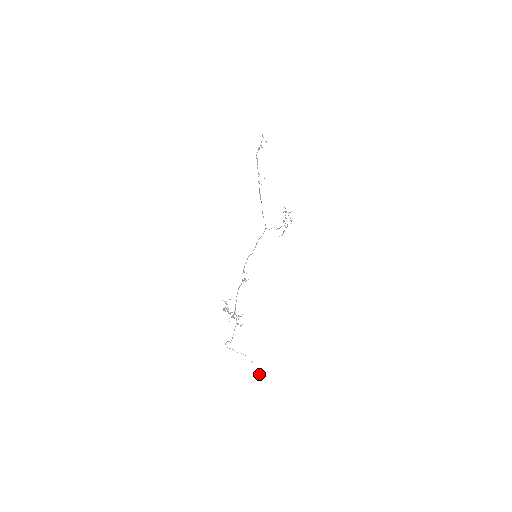
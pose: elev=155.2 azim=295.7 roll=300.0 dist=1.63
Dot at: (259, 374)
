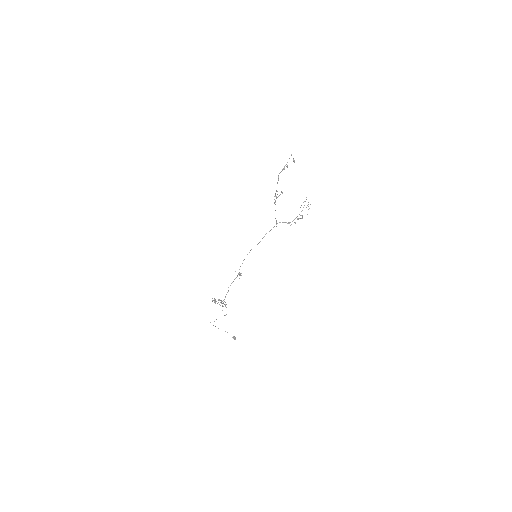
Dot at: (234, 339)
